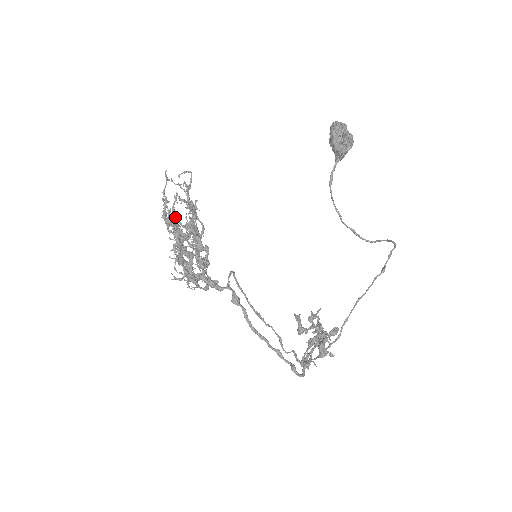
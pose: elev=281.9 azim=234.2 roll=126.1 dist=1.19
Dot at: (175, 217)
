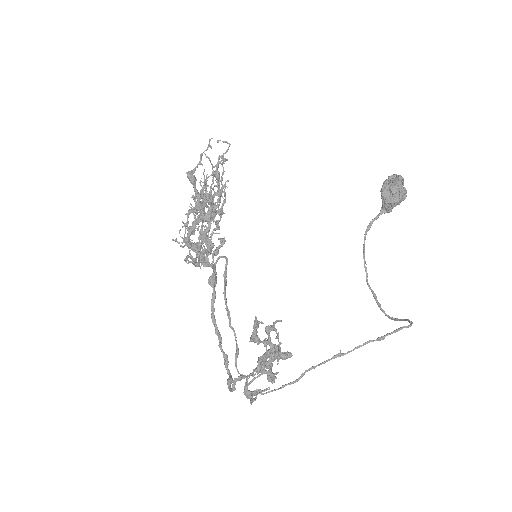
Dot at: (204, 187)
